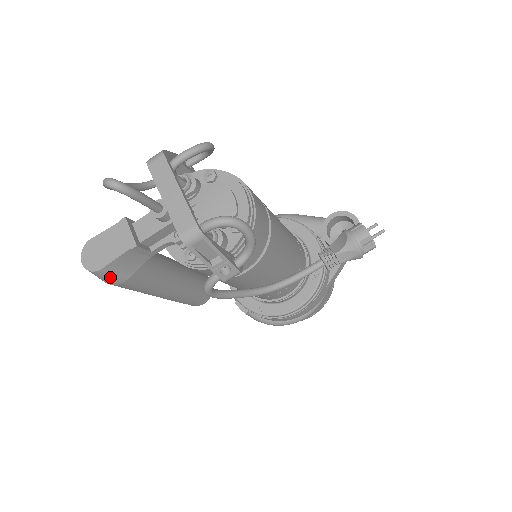
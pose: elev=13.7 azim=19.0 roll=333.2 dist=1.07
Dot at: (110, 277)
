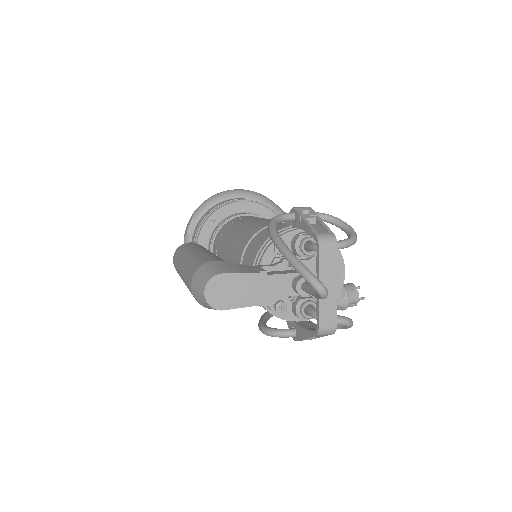
Dot at: occluded
